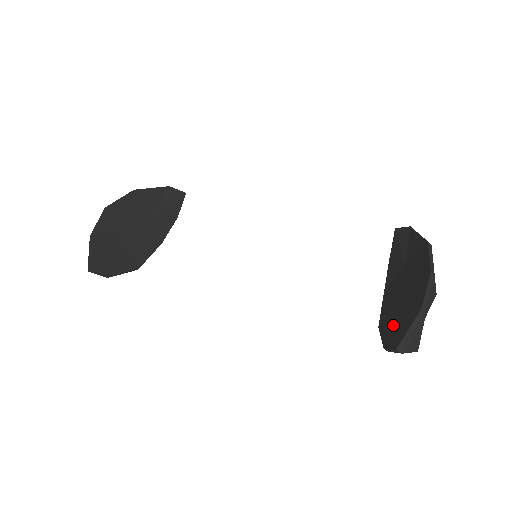
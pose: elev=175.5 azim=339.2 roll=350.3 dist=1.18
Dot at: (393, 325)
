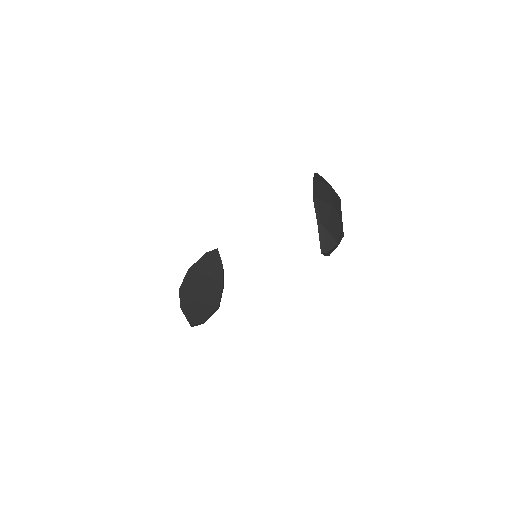
Dot at: occluded
